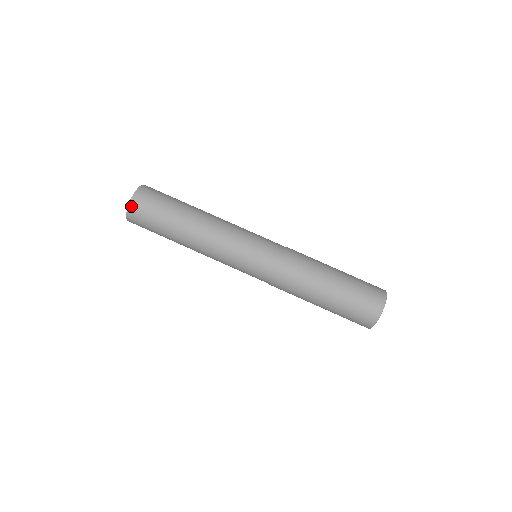
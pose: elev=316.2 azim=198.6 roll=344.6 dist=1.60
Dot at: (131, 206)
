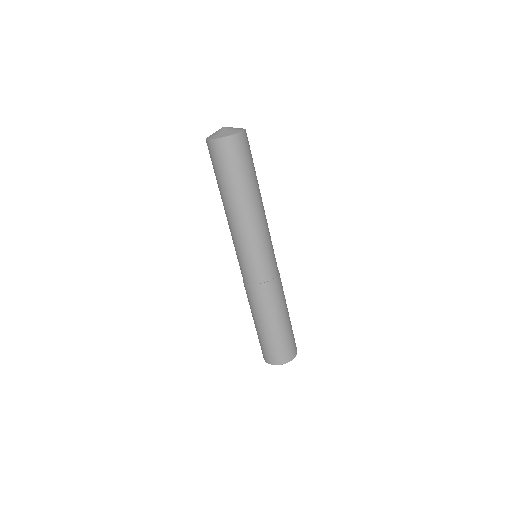
Dot at: (214, 142)
